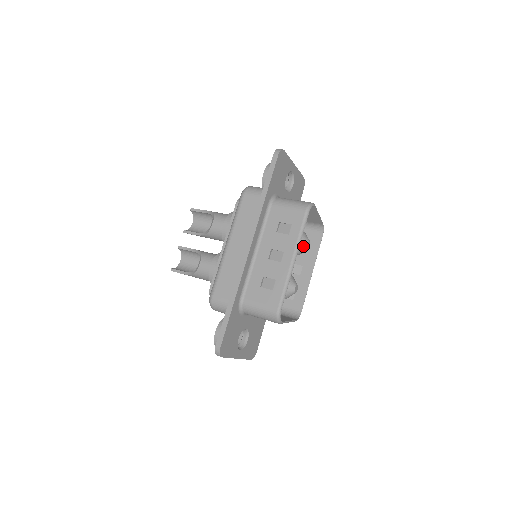
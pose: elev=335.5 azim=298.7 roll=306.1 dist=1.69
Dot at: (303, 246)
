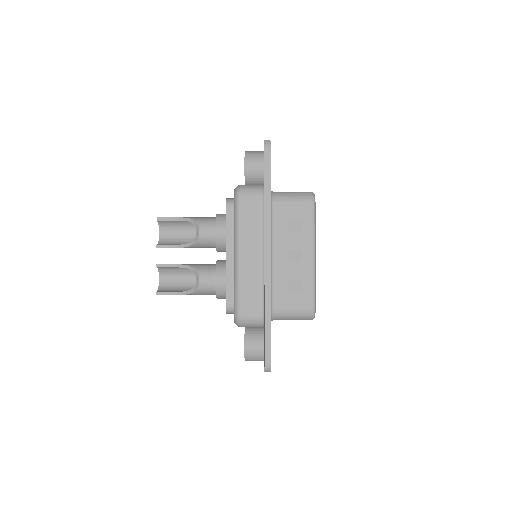
Dot at: occluded
